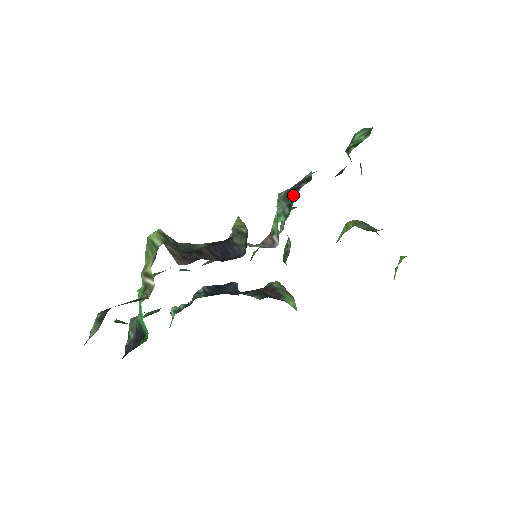
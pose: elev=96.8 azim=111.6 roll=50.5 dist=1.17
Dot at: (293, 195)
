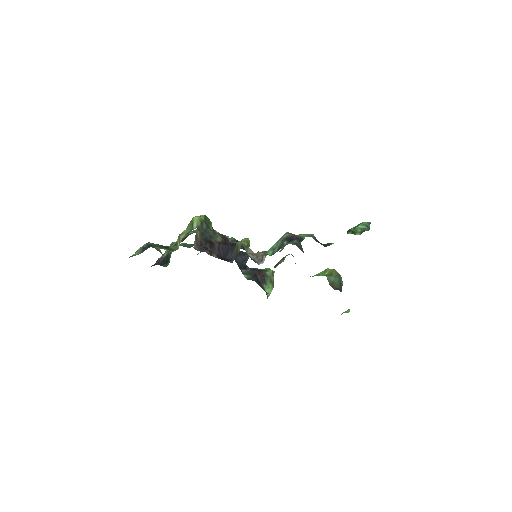
Dot at: (287, 243)
